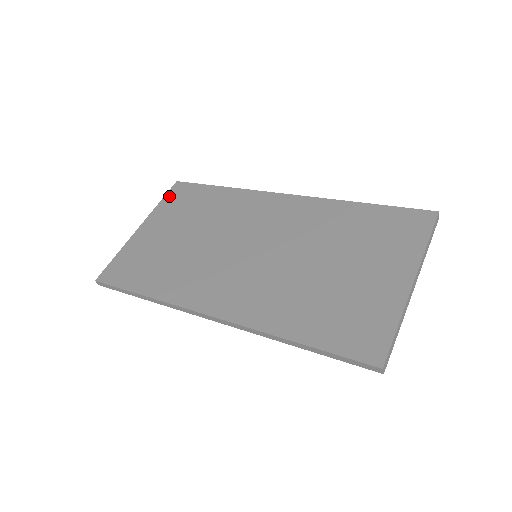
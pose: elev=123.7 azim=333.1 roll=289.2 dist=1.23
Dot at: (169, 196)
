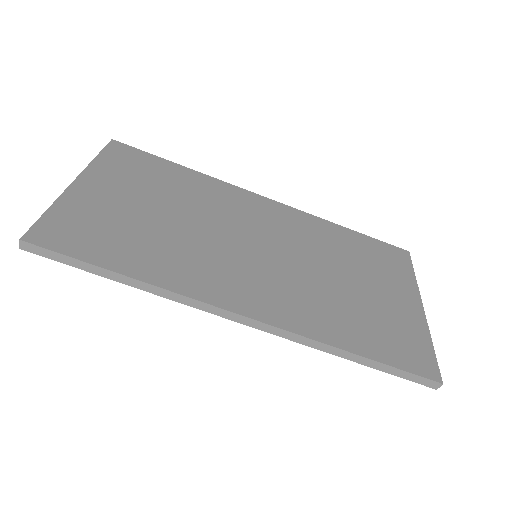
Dot at: (109, 154)
